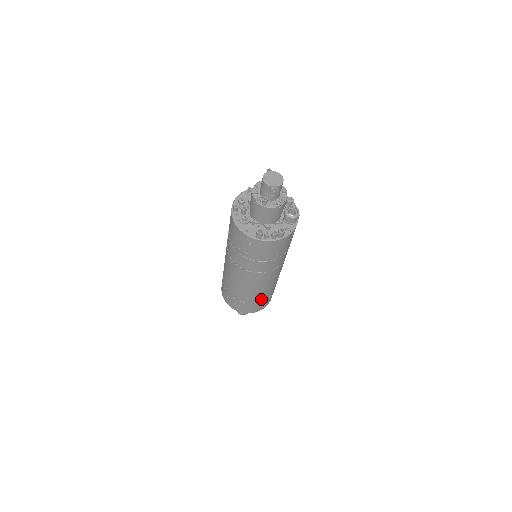
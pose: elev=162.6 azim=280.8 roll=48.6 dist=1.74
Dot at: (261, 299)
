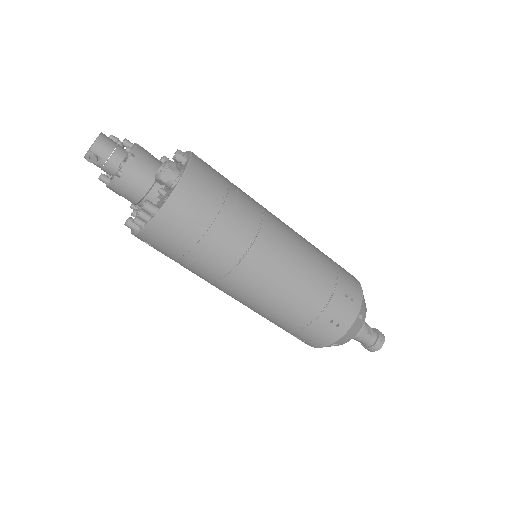
Dot at: (305, 318)
